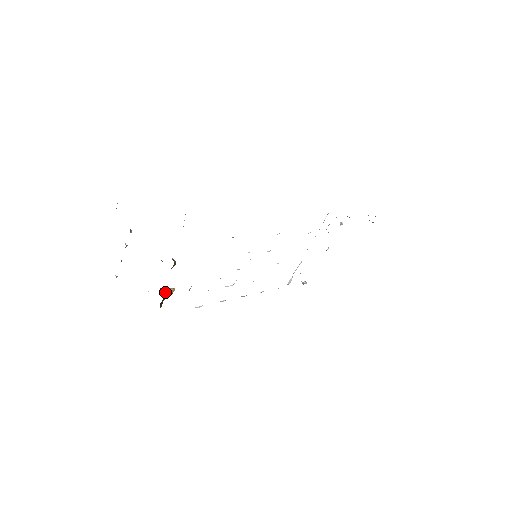
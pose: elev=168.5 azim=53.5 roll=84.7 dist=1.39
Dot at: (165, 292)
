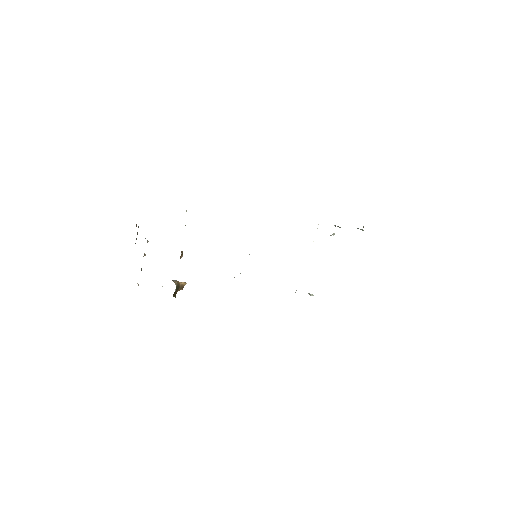
Dot at: (177, 283)
